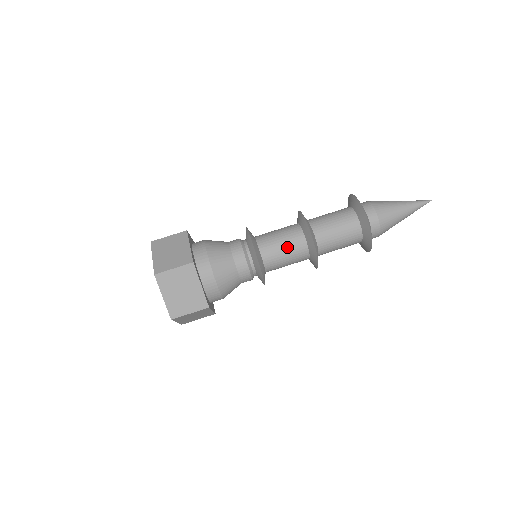
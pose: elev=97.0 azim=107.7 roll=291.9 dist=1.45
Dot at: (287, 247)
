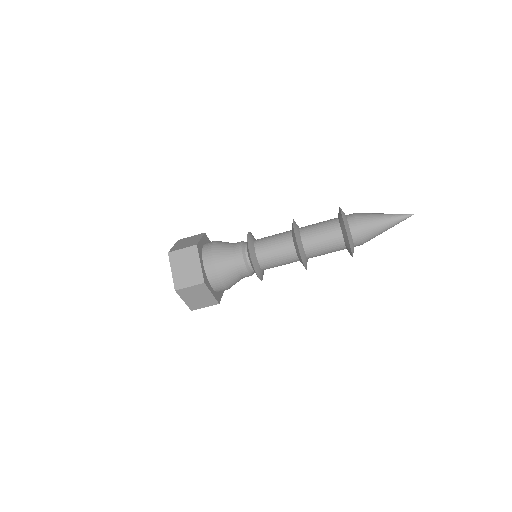
Dot at: occluded
